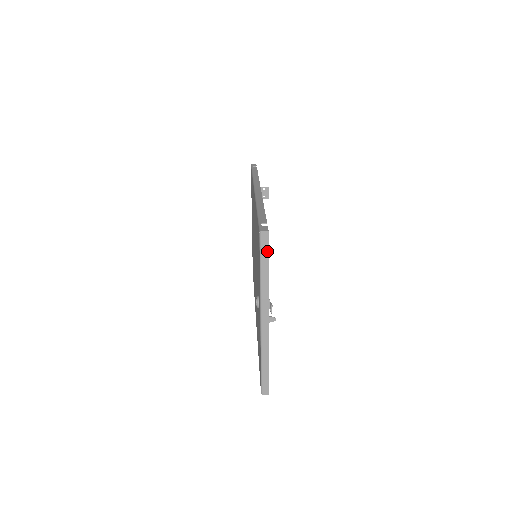
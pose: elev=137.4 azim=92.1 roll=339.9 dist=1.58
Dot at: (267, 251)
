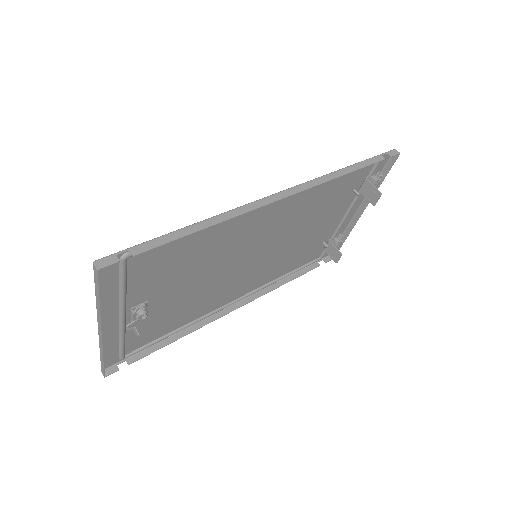
Dot at: (98, 284)
